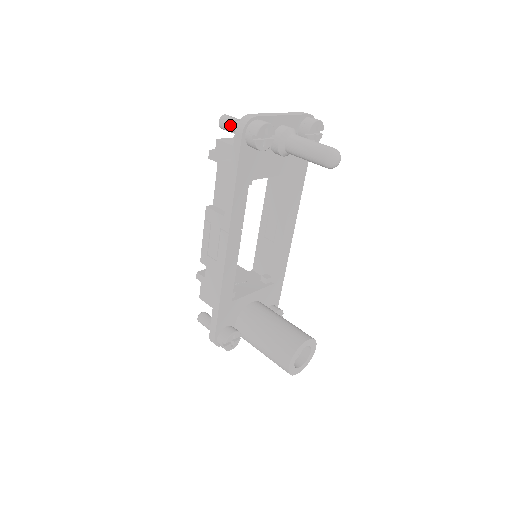
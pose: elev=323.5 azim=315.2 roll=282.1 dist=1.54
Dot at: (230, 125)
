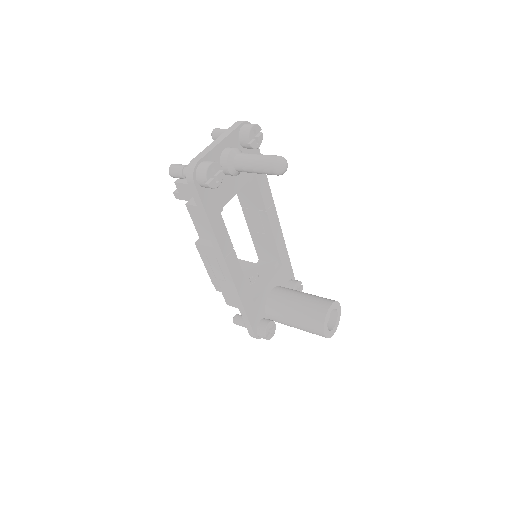
Dot at: (180, 175)
